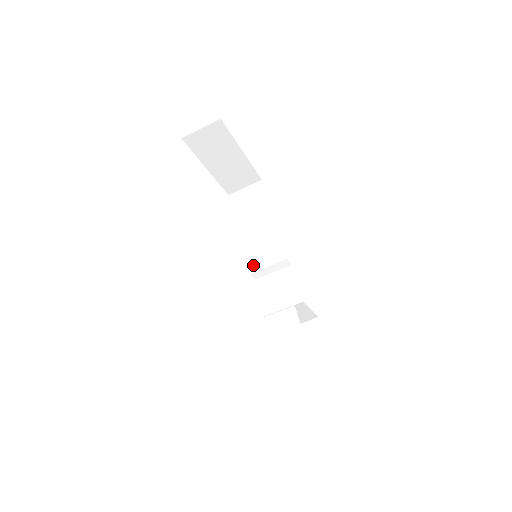
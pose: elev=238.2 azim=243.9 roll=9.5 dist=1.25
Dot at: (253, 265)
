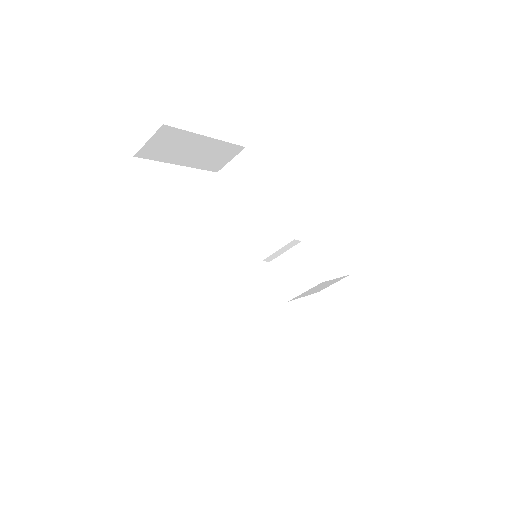
Dot at: (262, 251)
